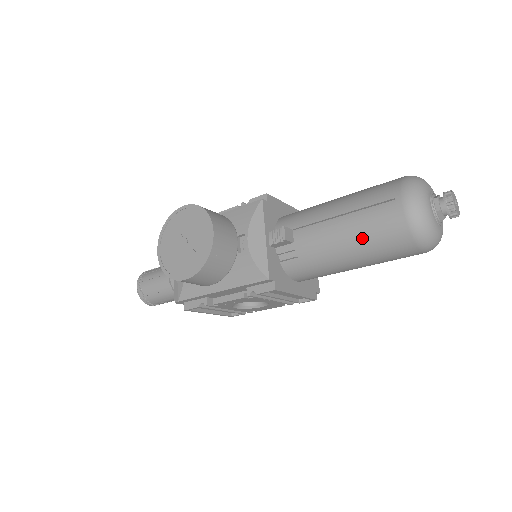
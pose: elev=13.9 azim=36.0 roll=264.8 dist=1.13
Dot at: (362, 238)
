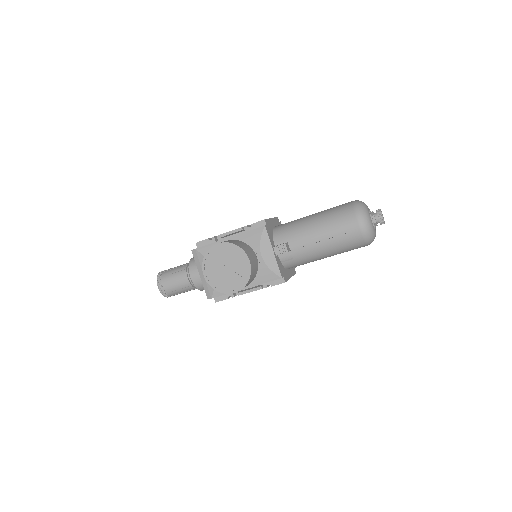
Dot at: (336, 245)
